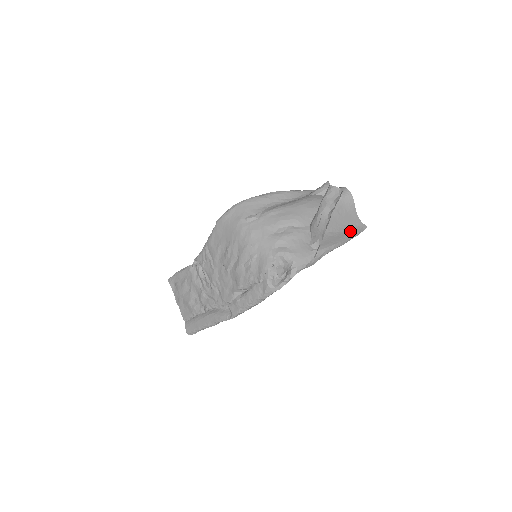
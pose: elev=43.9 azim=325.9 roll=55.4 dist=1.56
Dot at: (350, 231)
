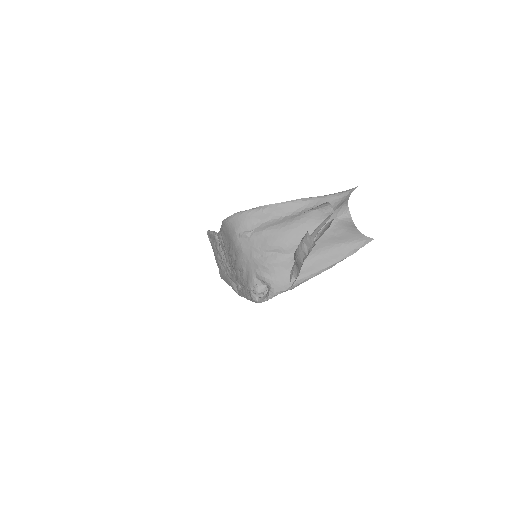
Dot at: (346, 250)
